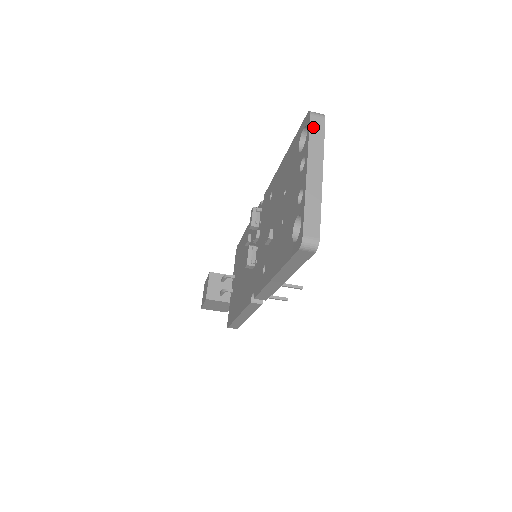
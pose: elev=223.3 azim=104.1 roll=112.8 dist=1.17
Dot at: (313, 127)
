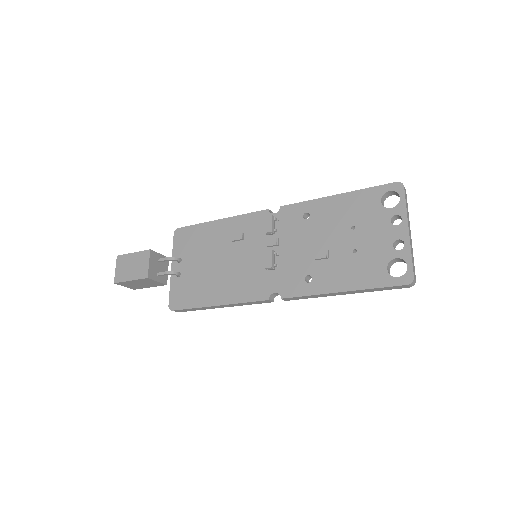
Dot at: (406, 196)
